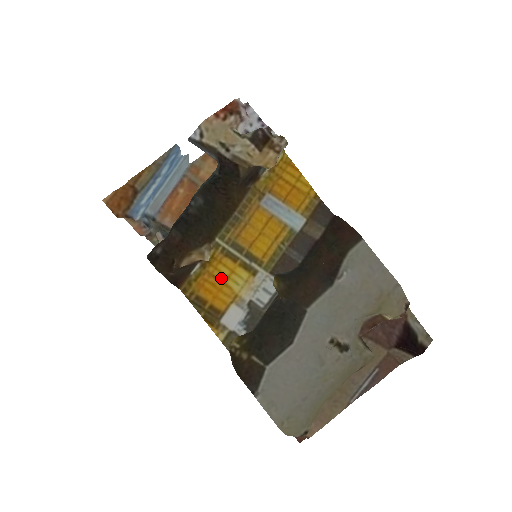
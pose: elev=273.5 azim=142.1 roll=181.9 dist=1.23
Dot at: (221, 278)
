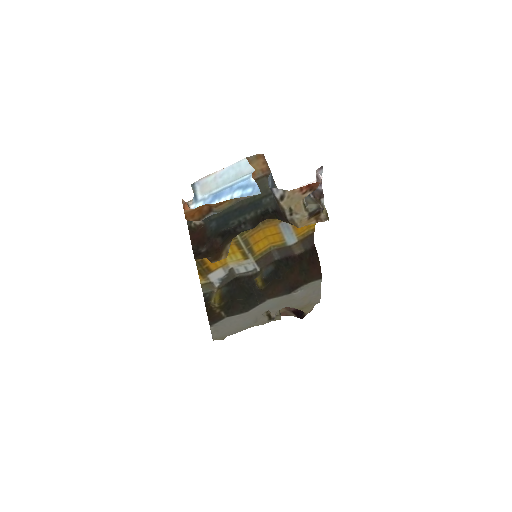
Dot at: occluded
